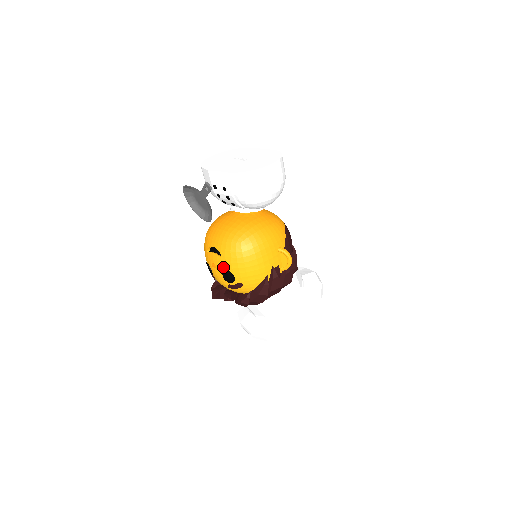
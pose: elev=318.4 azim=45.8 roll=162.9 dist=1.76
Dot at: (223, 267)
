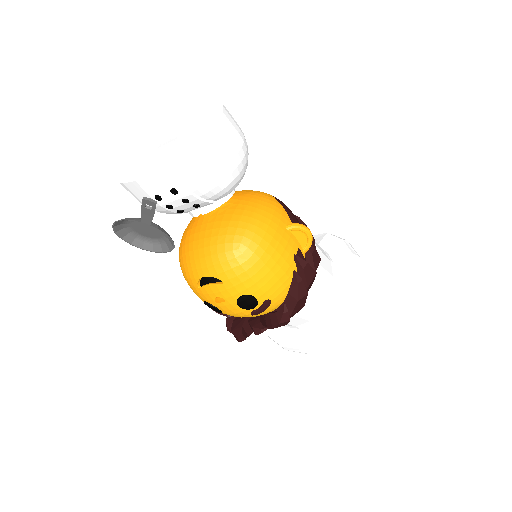
Dot at: (233, 294)
